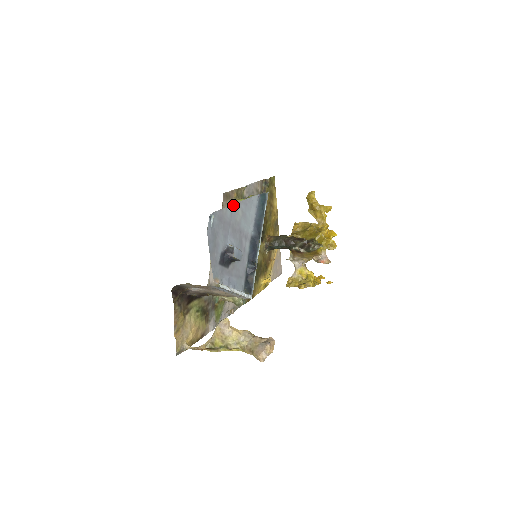
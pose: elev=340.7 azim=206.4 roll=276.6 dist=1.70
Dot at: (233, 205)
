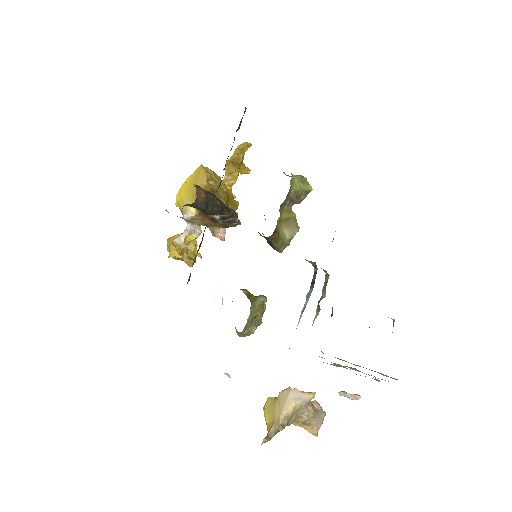
Dot at: occluded
